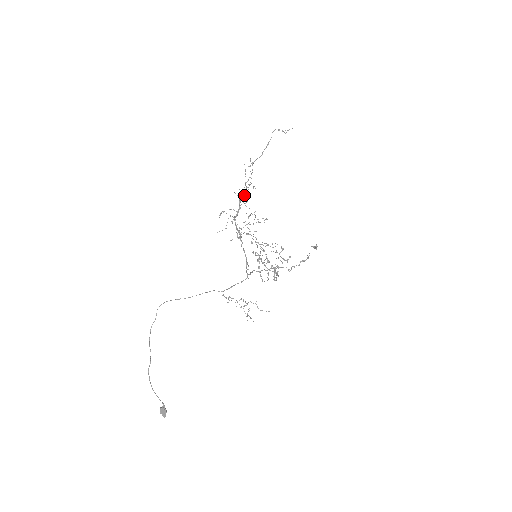
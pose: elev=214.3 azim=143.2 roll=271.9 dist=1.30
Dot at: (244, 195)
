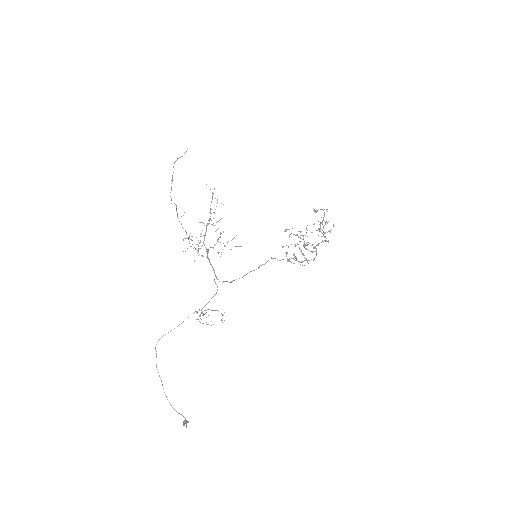
Dot at: (209, 218)
